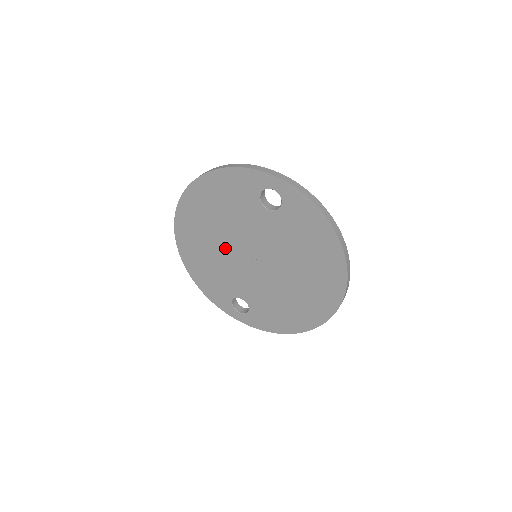
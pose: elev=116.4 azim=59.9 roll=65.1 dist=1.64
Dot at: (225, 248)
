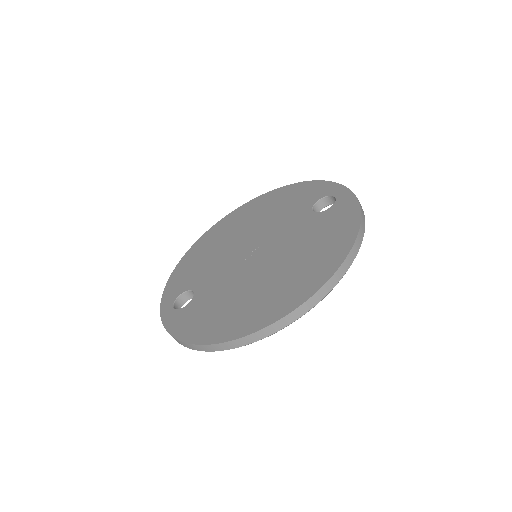
Dot at: (239, 240)
